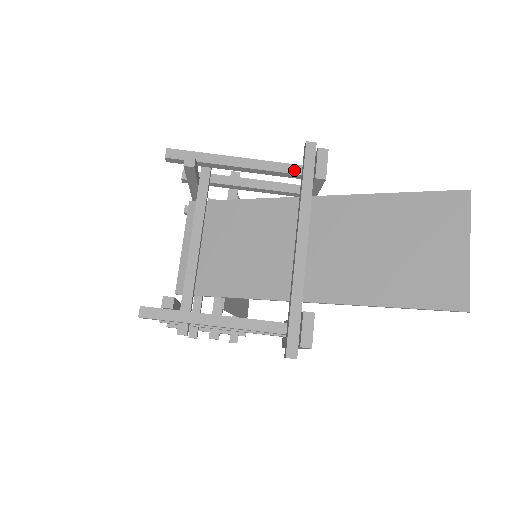
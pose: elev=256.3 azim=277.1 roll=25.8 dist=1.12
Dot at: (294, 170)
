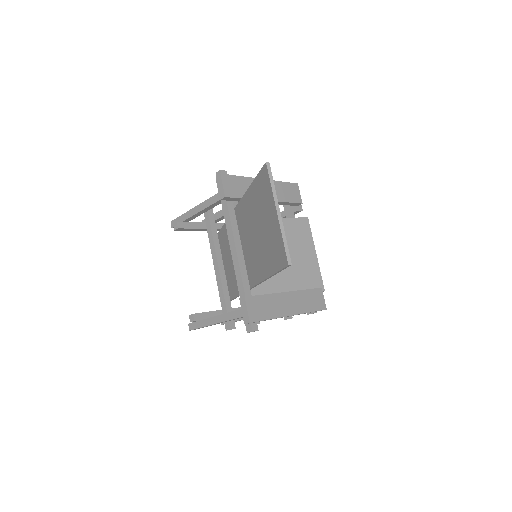
Dot at: occluded
